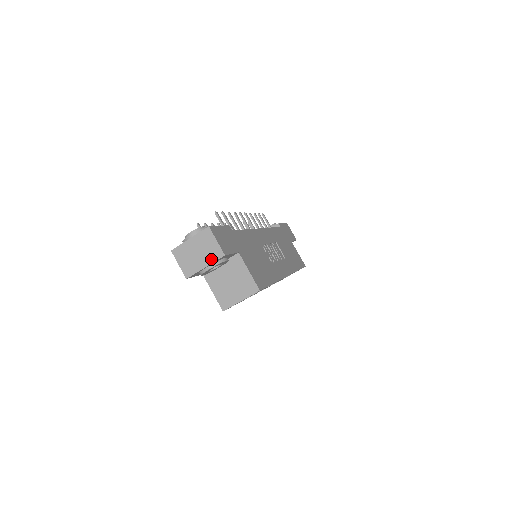
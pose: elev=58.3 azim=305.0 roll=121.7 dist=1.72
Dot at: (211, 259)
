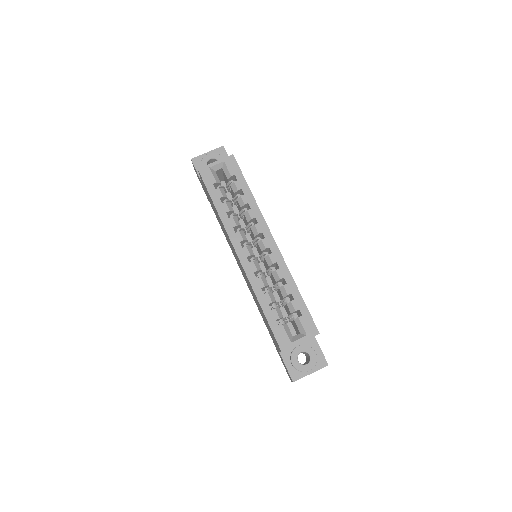
Dot at: (214, 151)
